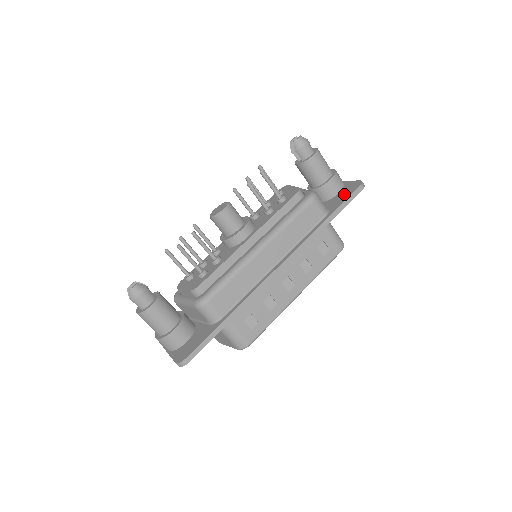
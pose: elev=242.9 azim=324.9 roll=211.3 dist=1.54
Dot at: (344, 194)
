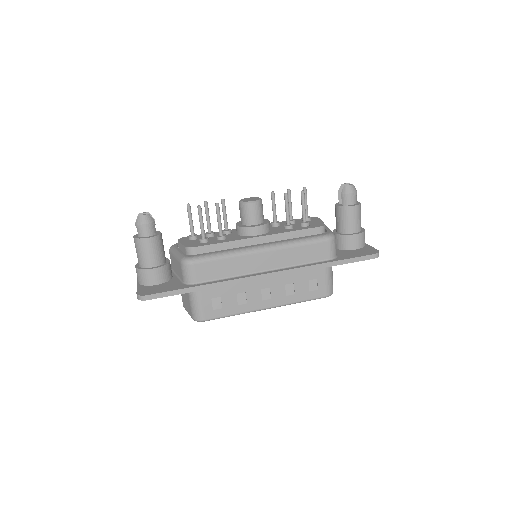
Dot at: (358, 252)
